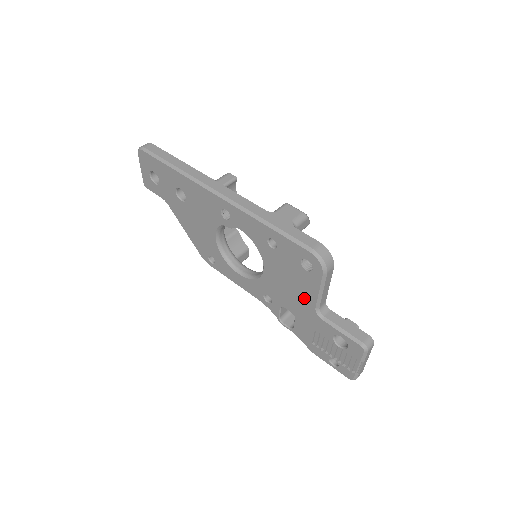
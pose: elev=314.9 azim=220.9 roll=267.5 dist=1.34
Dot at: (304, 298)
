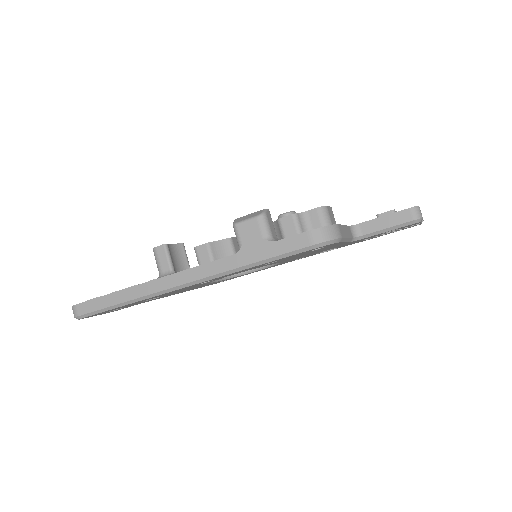
Dot at: occluded
